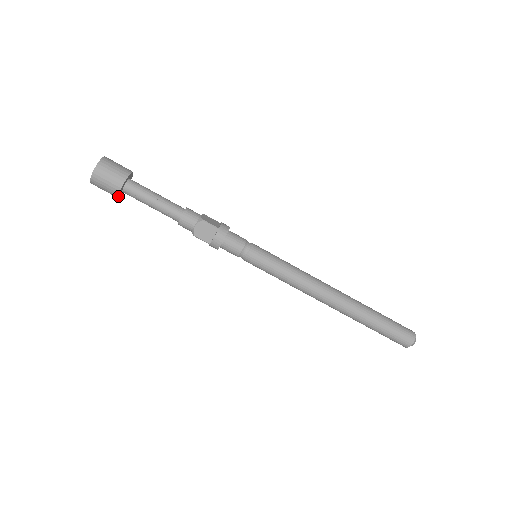
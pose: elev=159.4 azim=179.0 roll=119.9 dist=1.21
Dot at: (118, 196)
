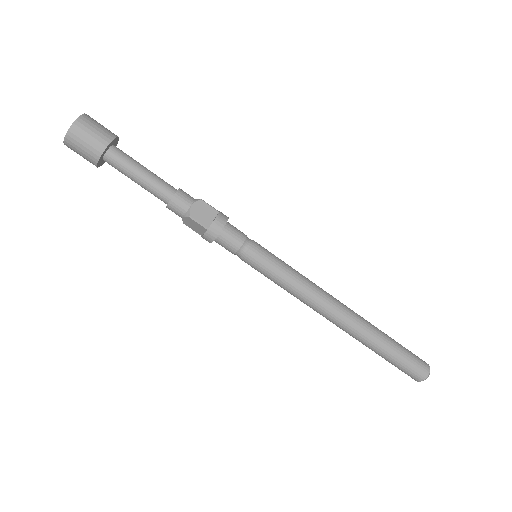
Dot at: (101, 155)
